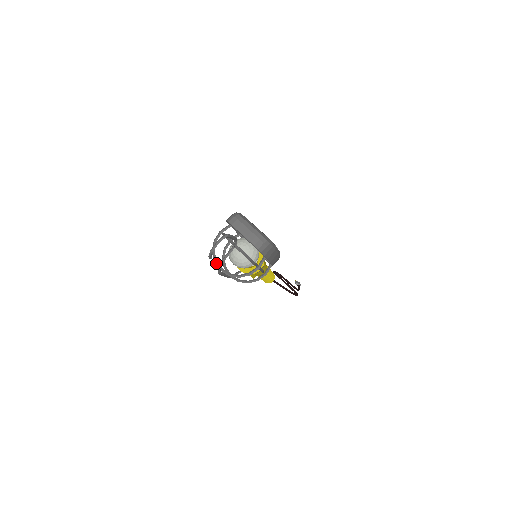
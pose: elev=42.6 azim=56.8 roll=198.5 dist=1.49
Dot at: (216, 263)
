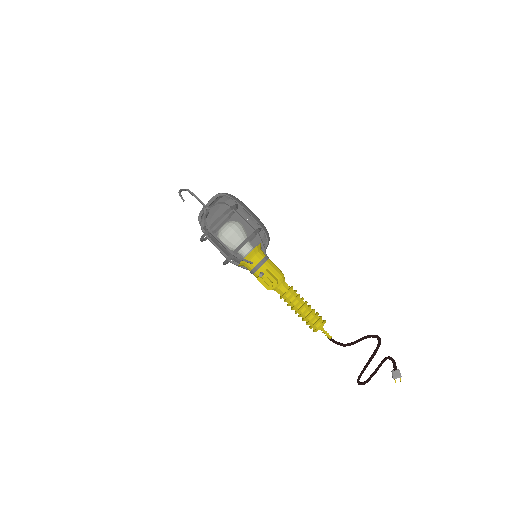
Dot at: (204, 232)
